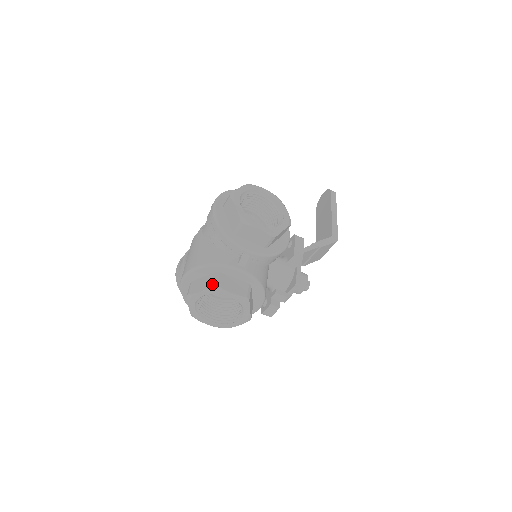
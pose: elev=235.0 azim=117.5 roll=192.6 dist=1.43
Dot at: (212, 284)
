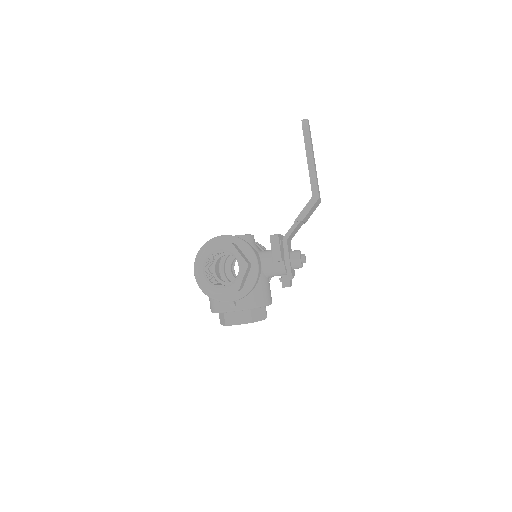
Dot at: (224, 323)
